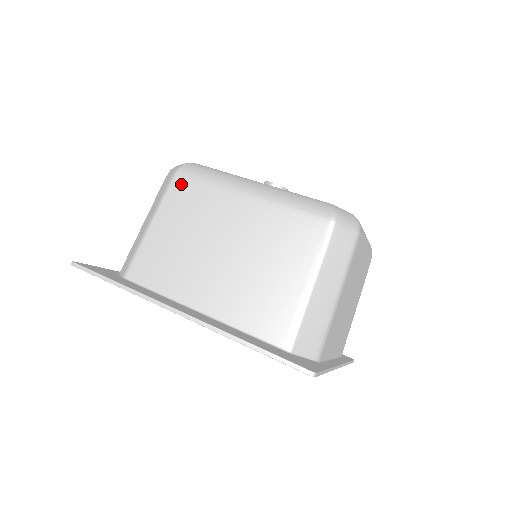
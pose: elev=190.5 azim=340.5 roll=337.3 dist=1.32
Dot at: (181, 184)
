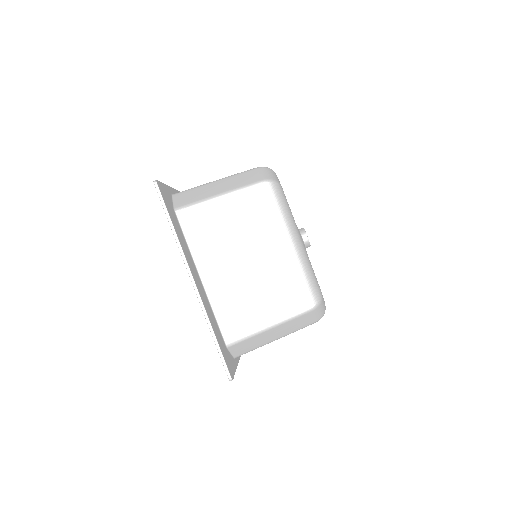
Dot at: (261, 193)
